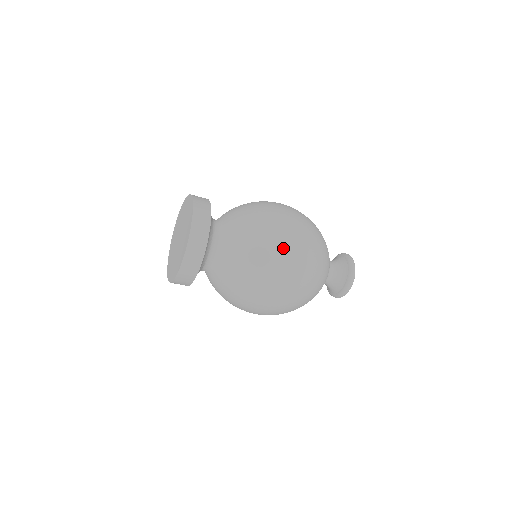
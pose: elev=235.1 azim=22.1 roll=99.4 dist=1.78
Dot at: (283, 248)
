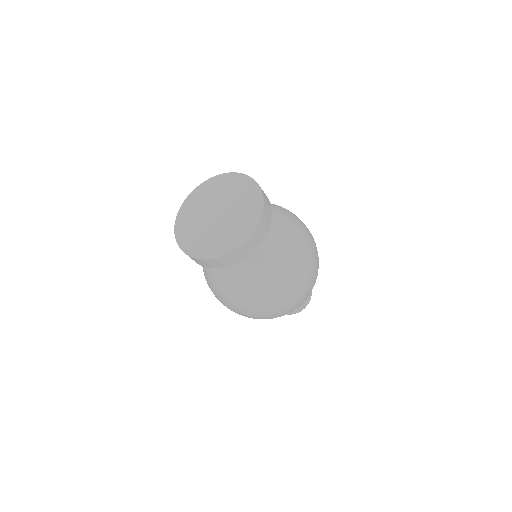
Dot at: (291, 293)
